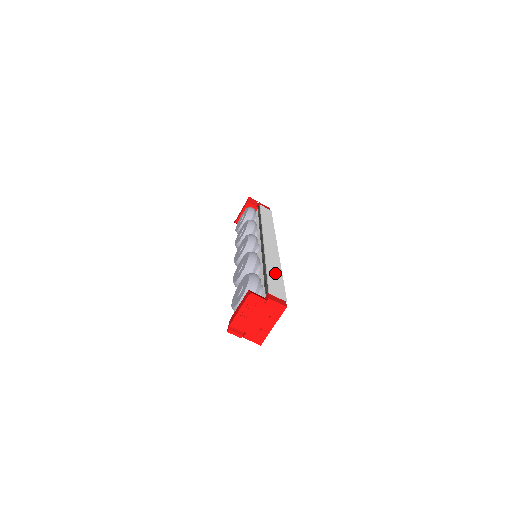
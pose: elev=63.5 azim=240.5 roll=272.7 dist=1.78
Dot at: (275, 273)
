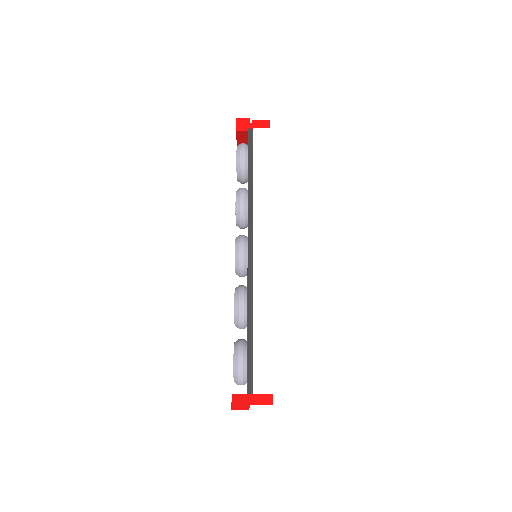
Dot at: (263, 335)
